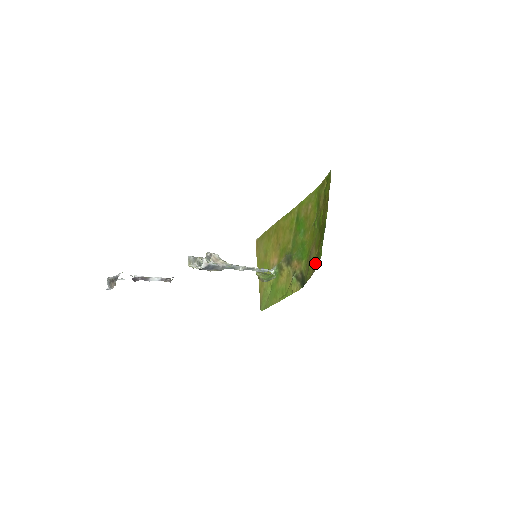
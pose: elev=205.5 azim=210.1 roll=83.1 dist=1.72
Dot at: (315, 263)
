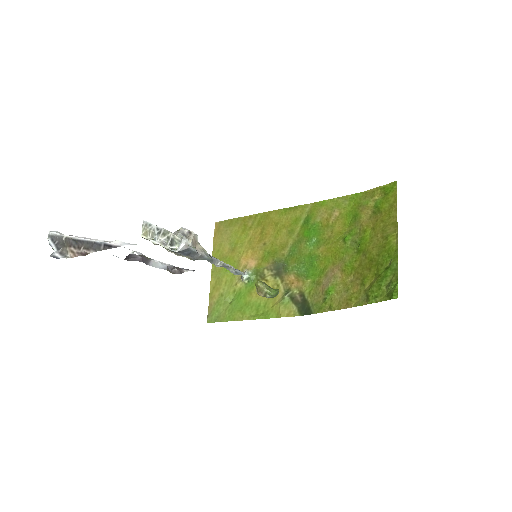
Dot at: (349, 295)
